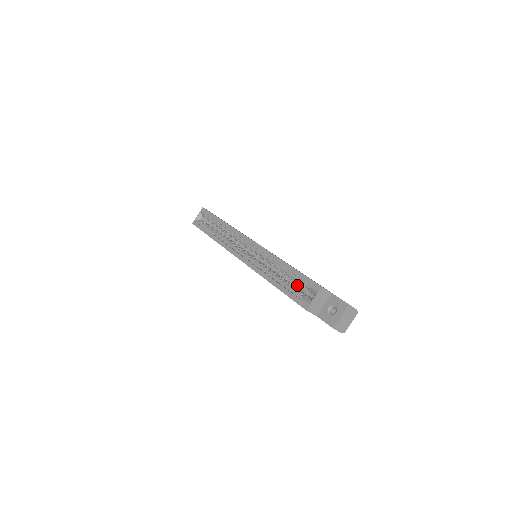
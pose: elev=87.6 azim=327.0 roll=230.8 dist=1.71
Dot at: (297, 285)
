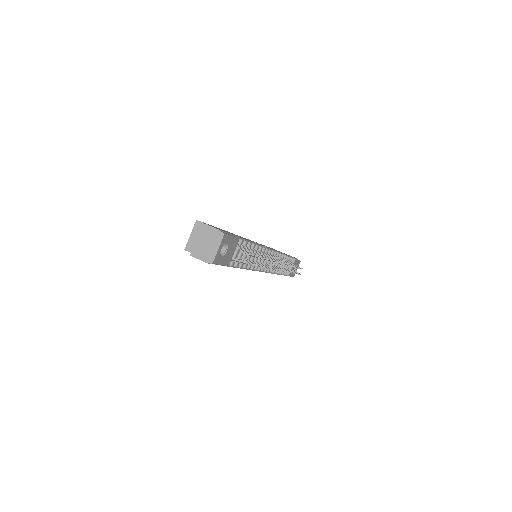
Dot at: occluded
